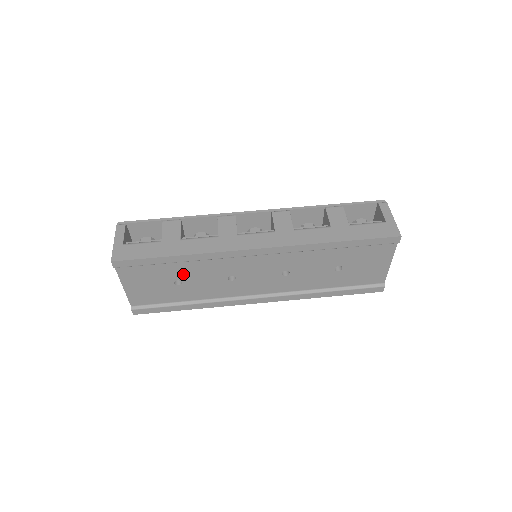
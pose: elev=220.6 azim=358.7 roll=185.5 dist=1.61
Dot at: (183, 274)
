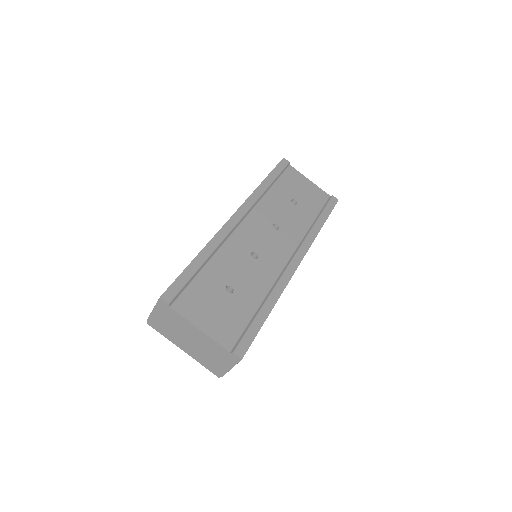
Dot at: (222, 277)
